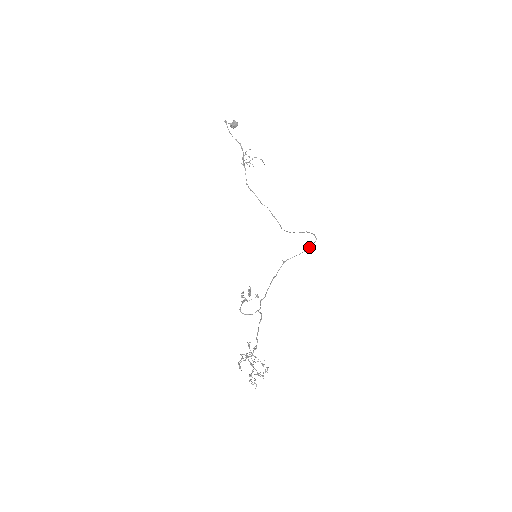
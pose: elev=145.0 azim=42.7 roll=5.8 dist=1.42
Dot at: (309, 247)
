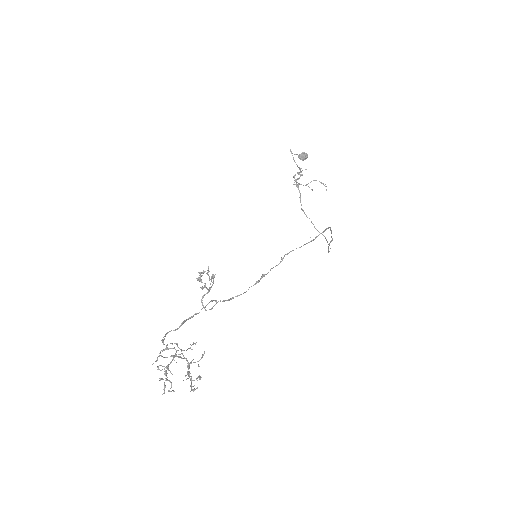
Dot at: occluded
